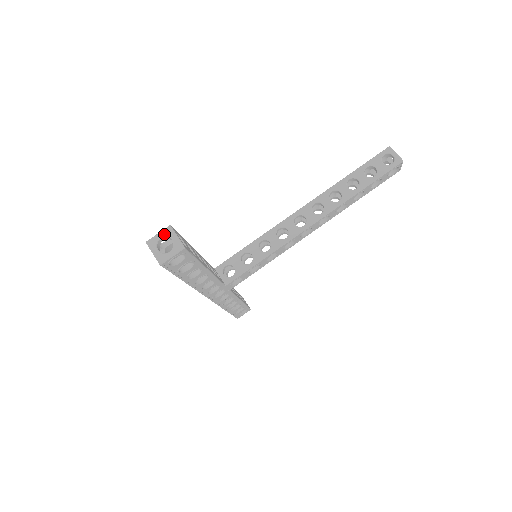
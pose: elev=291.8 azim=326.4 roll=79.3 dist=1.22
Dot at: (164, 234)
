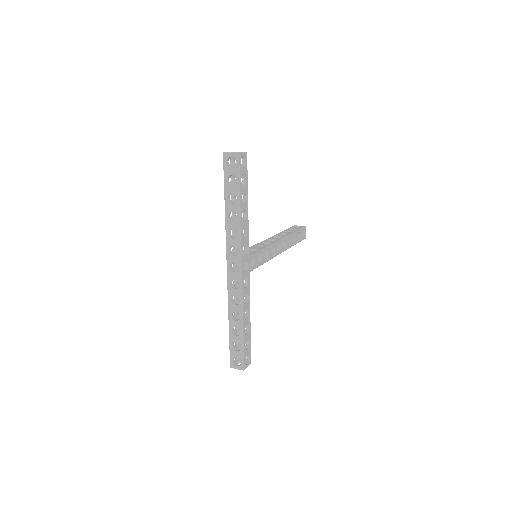
Dot at: occluded
